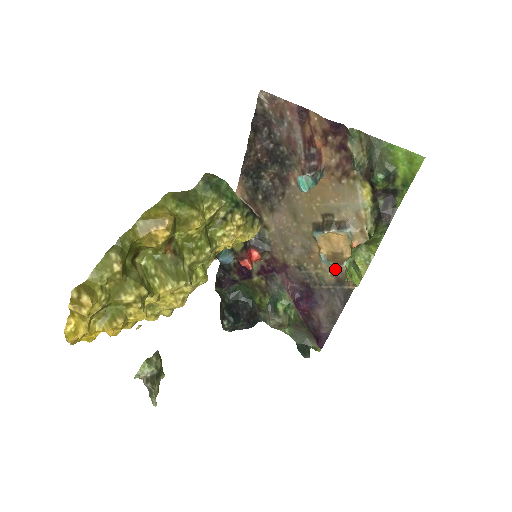
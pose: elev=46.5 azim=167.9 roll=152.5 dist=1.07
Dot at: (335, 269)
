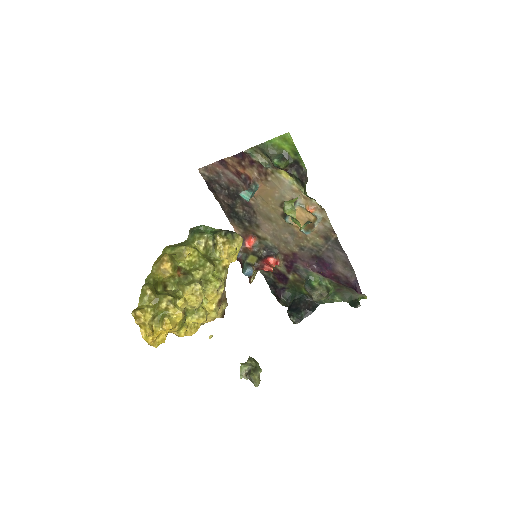
Dot at: (316, 233)
